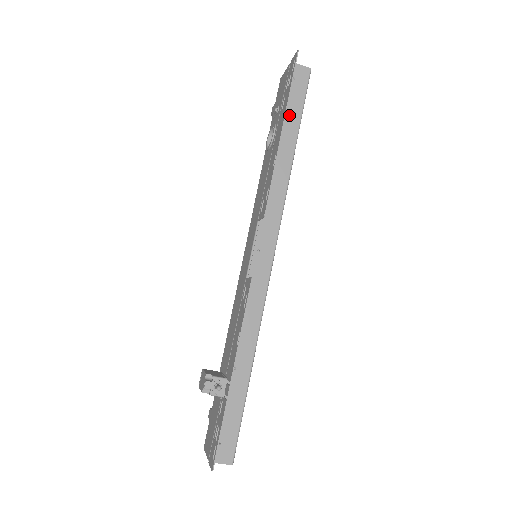
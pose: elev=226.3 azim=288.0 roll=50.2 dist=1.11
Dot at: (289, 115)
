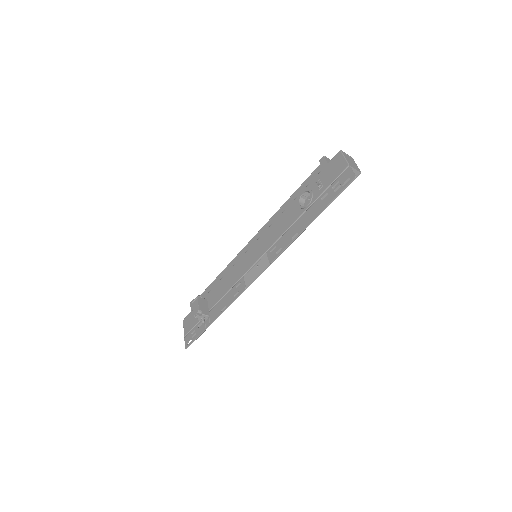
Dot at: occluded
